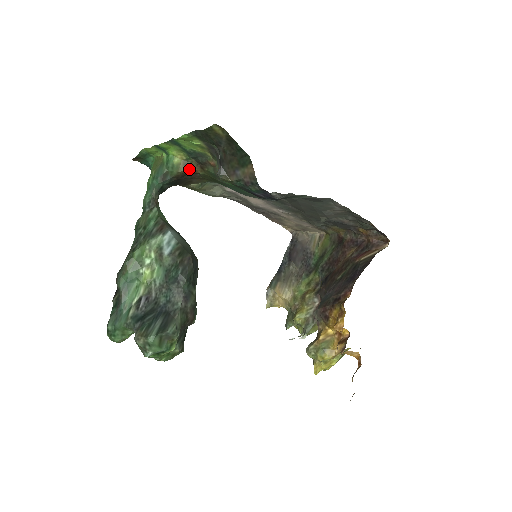
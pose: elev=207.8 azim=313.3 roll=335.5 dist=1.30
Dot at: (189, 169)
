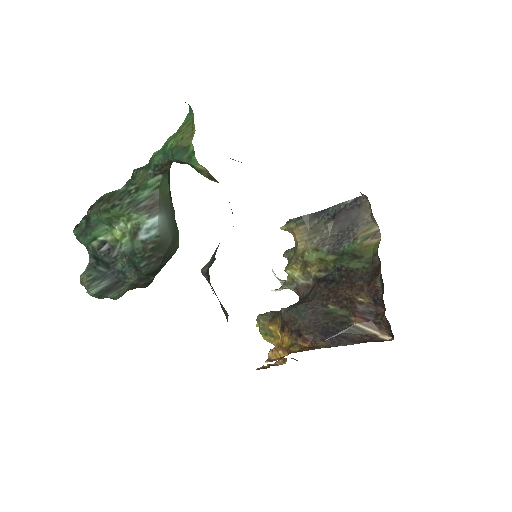
Dot at: (213, 180)
